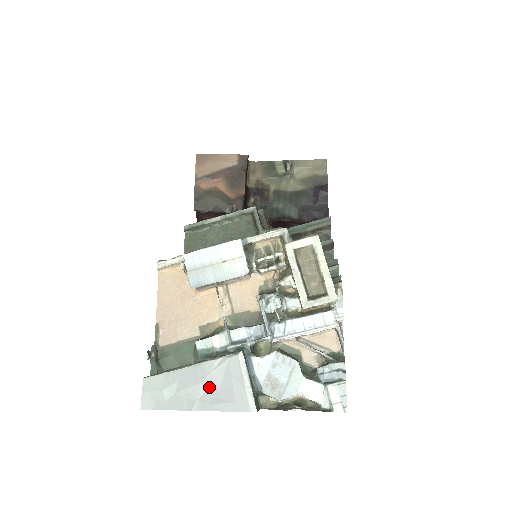
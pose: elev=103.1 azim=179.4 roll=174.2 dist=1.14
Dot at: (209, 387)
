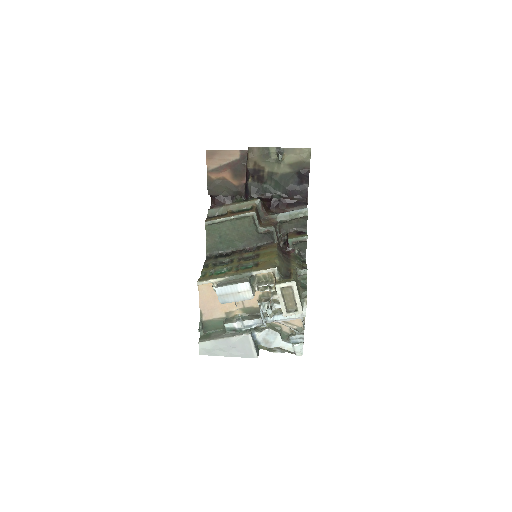
Dot at: (233, 348)
